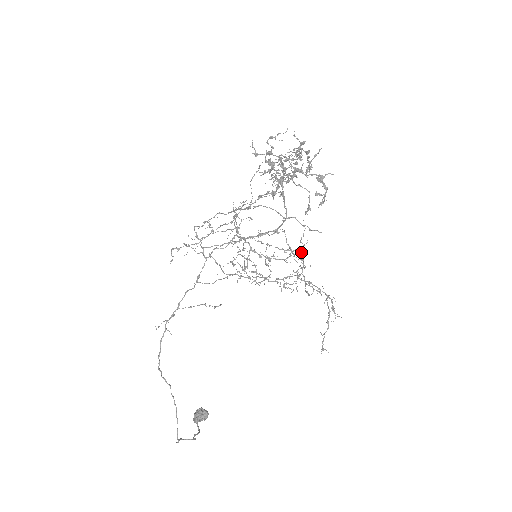
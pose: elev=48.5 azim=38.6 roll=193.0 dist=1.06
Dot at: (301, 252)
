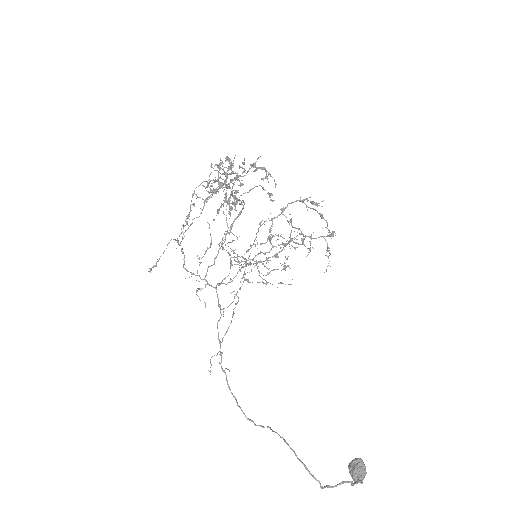
Dot at: (293, 227)
